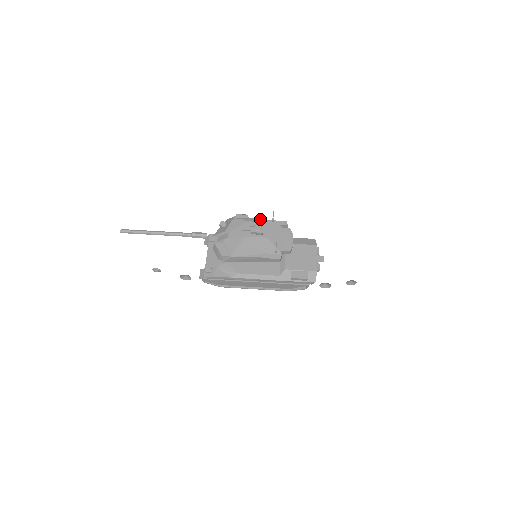
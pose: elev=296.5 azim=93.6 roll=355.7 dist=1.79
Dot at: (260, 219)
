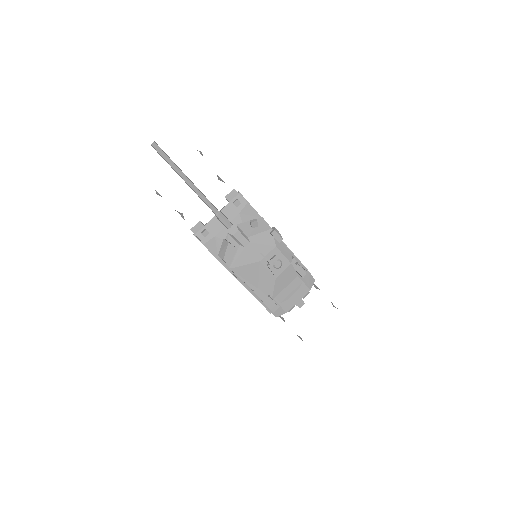
Dot at: (289, 252)
